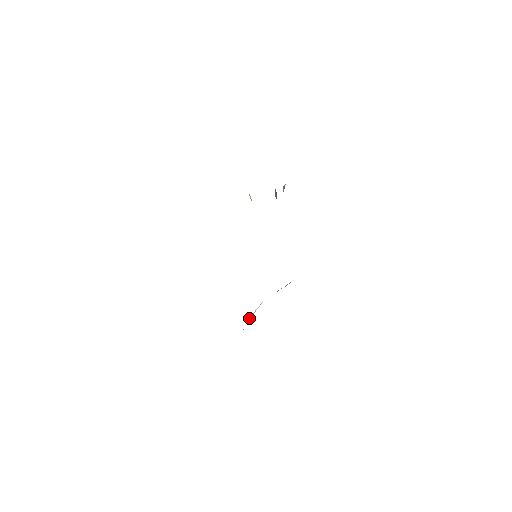
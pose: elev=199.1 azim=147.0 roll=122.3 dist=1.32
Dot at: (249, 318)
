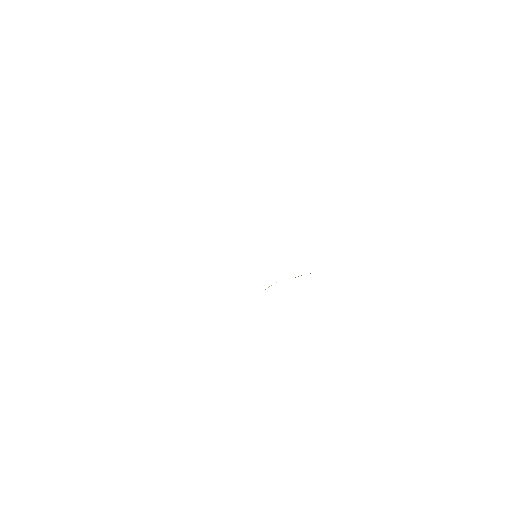
Dot at: occluded
